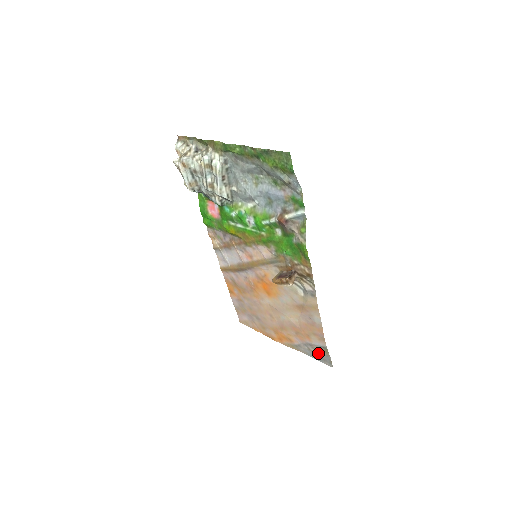
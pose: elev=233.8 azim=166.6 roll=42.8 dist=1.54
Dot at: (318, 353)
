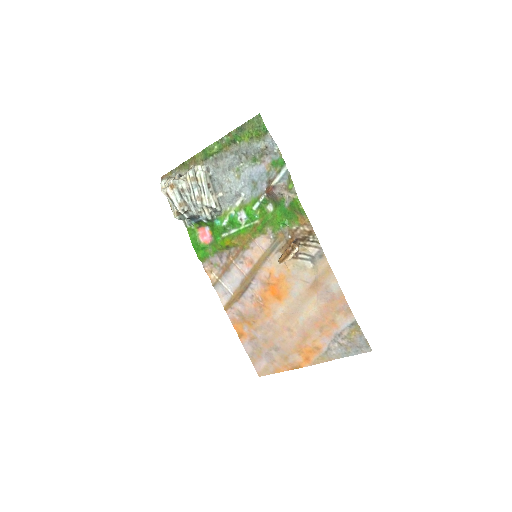
Dot at: (350, 341)
